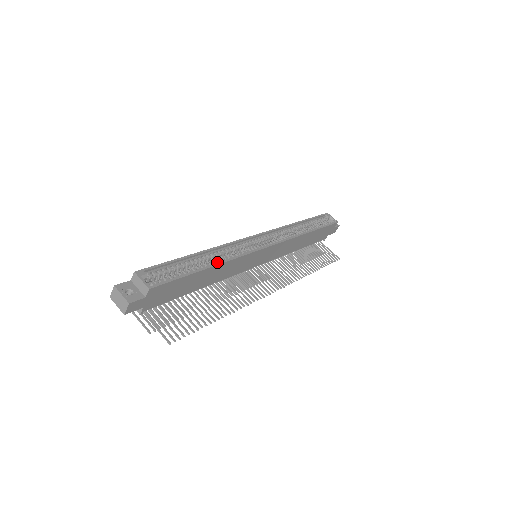
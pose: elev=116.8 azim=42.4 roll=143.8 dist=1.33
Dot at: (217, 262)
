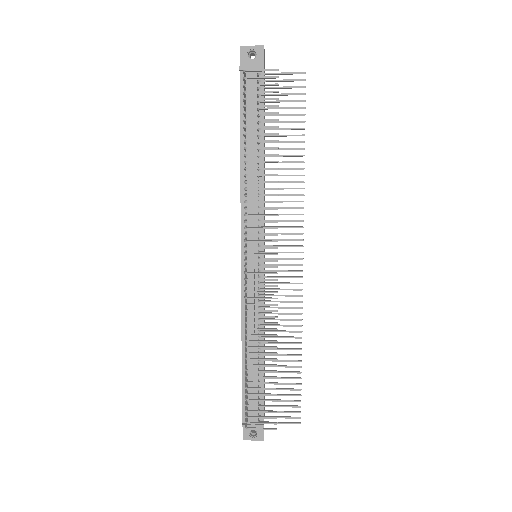
Dot at: occluded
